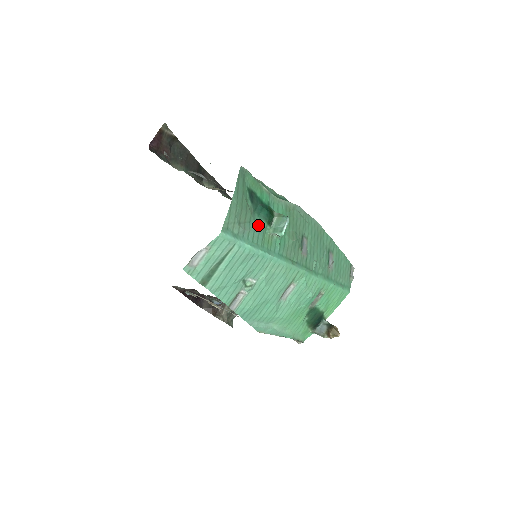
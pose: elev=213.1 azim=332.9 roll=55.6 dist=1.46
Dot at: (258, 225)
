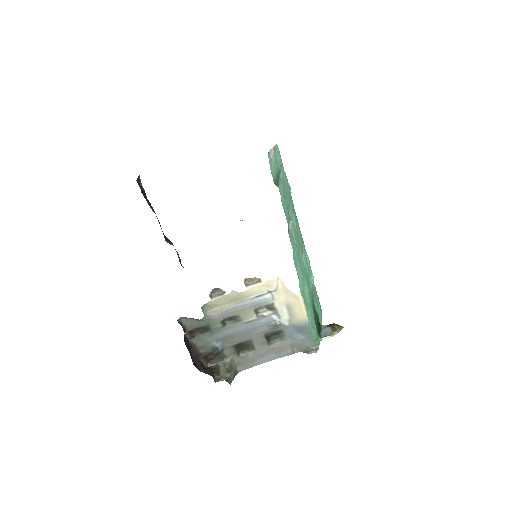
Dot at: occluded
